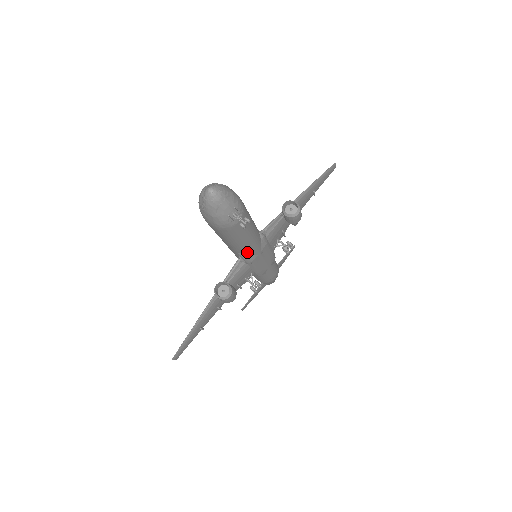
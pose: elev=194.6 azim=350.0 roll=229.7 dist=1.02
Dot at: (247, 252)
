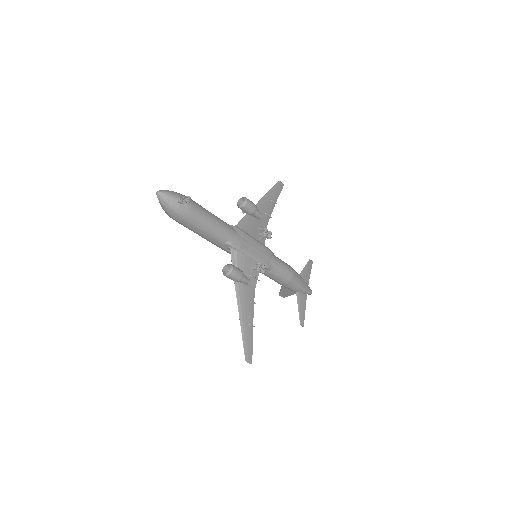
Dot at: (228, 238)
